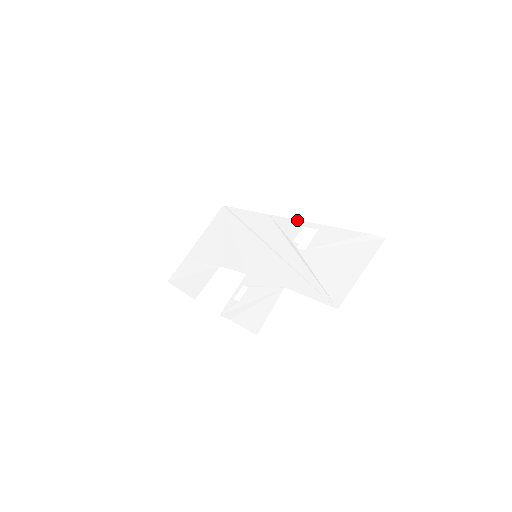
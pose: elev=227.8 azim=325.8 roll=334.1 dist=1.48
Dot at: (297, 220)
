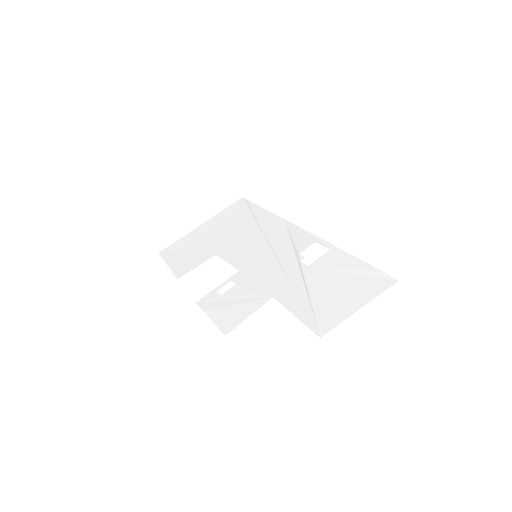
Dot at: (312, 234)
